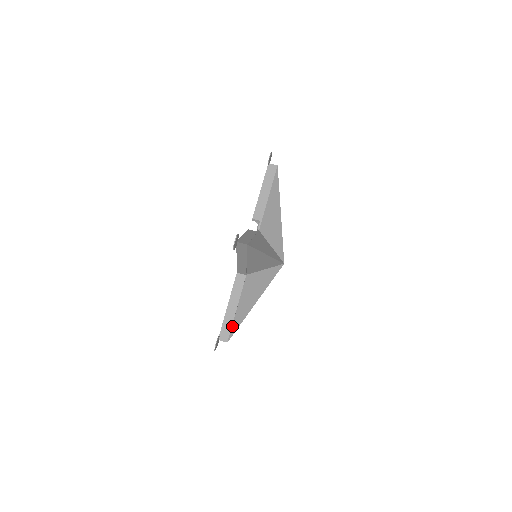
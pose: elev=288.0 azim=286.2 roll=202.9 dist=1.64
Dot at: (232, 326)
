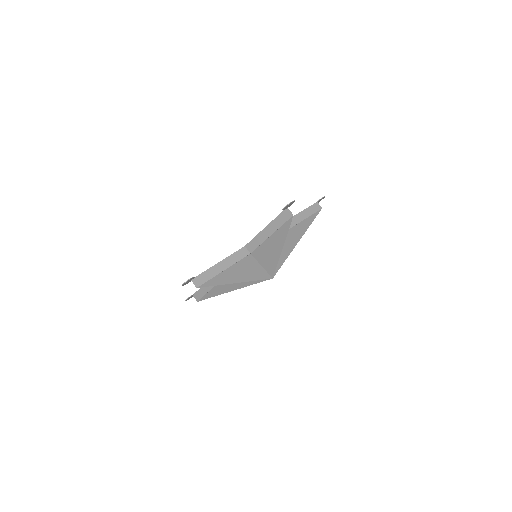
Dot at: (210, 279)
